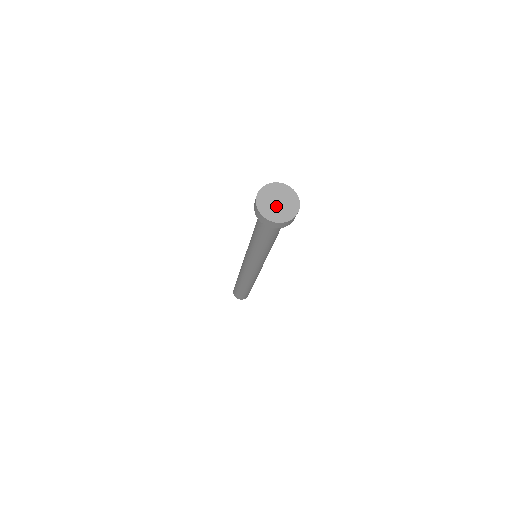
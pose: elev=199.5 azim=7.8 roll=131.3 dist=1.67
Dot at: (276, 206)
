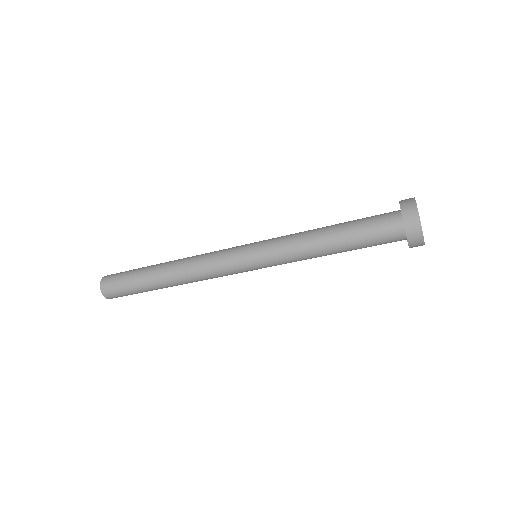
Dot at: occluded
